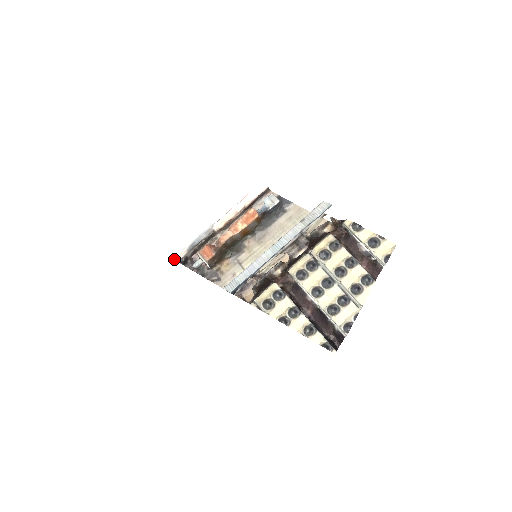
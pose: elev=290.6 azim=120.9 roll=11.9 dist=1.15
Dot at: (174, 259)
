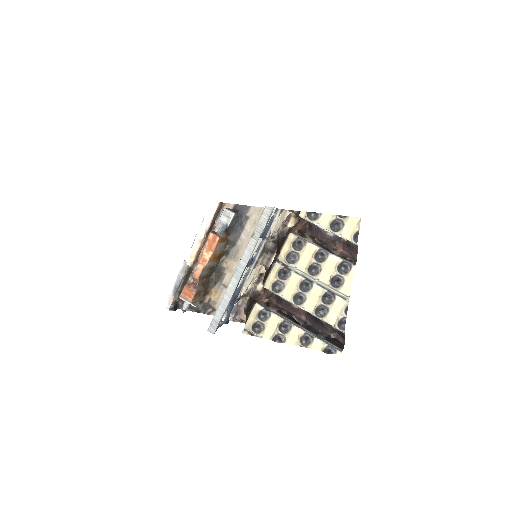
Dot at: occluded
